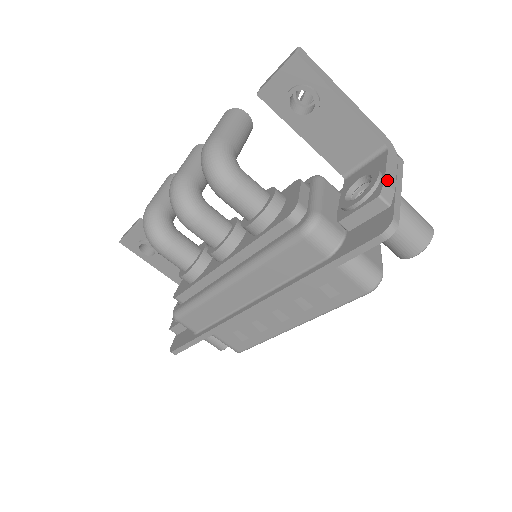
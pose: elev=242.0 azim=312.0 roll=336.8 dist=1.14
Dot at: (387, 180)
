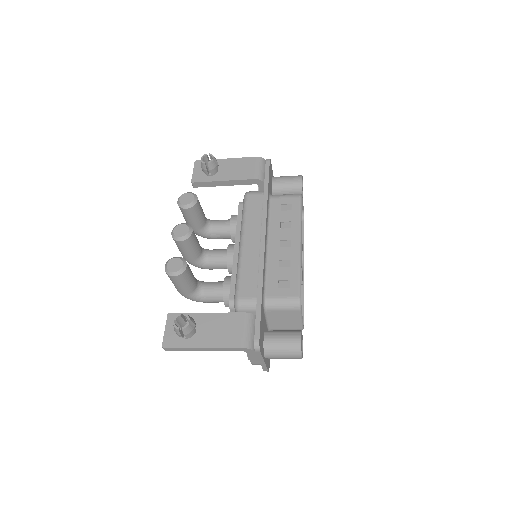
Dot at: (253, 363)
